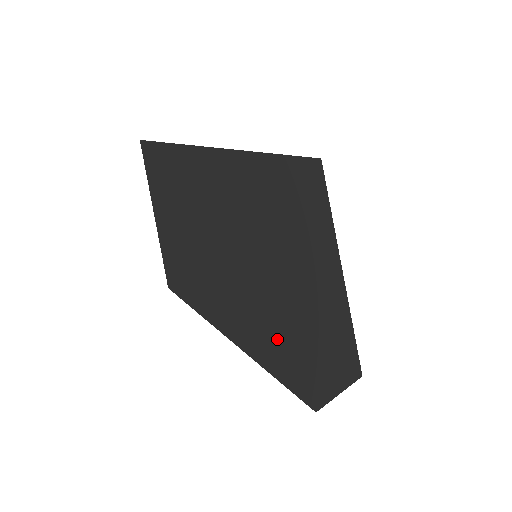
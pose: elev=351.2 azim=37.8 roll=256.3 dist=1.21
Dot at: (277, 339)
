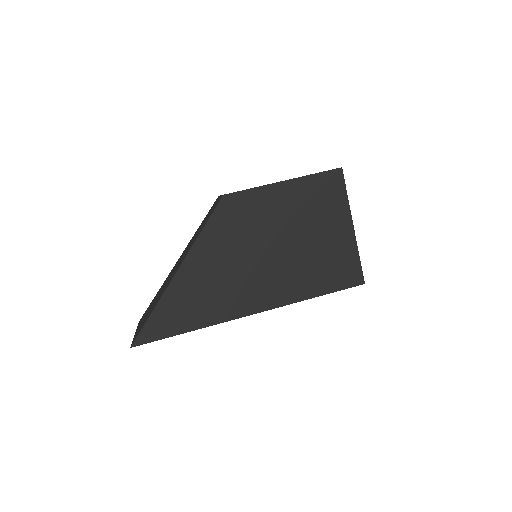
Dot at: occluded
